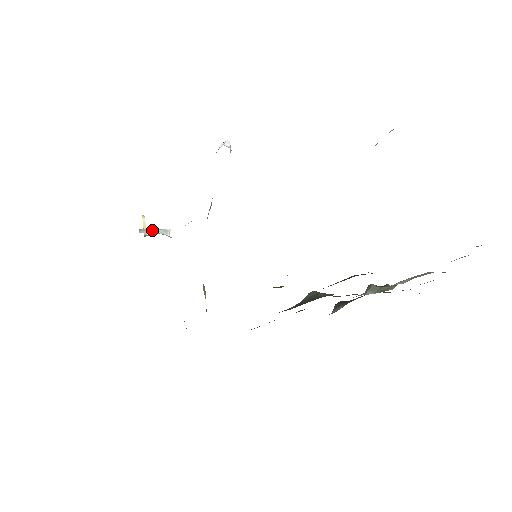
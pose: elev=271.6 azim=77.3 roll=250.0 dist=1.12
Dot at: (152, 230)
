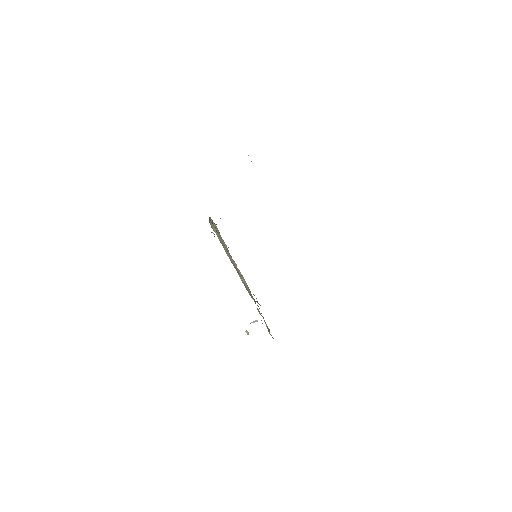
Dot at: occluded
